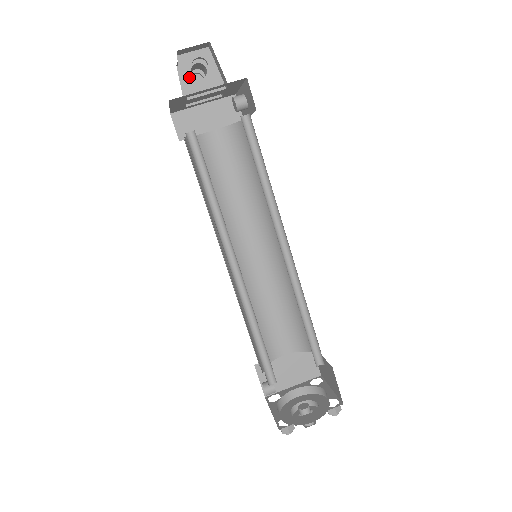
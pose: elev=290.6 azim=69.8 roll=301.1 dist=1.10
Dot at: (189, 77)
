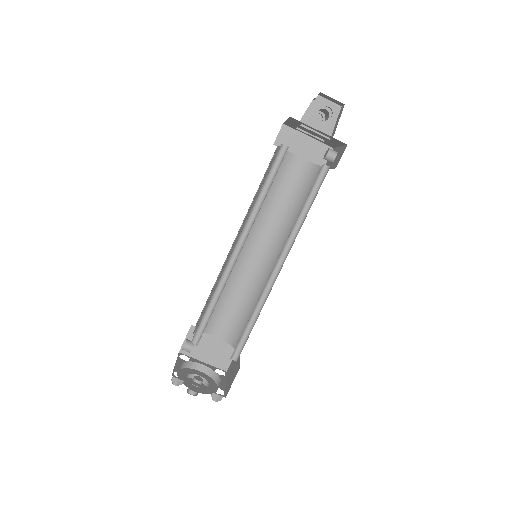
Dot at: (314, 113)
